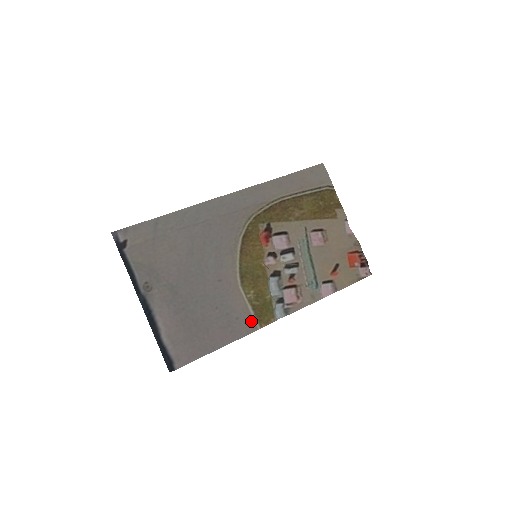
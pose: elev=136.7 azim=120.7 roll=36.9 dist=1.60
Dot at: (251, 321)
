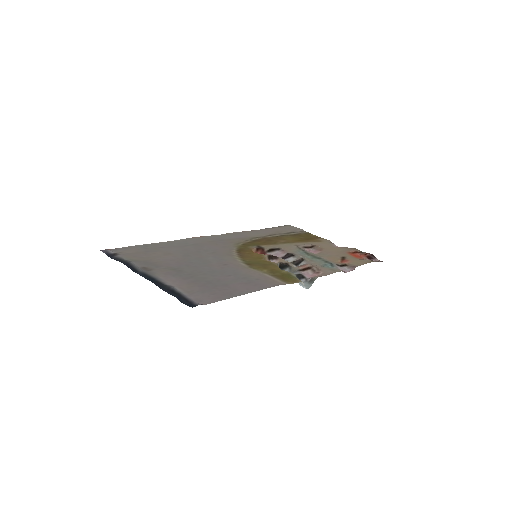
Dot at: (274, 280)
